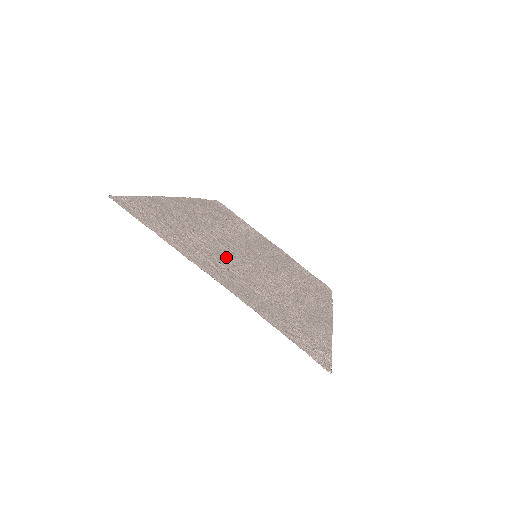
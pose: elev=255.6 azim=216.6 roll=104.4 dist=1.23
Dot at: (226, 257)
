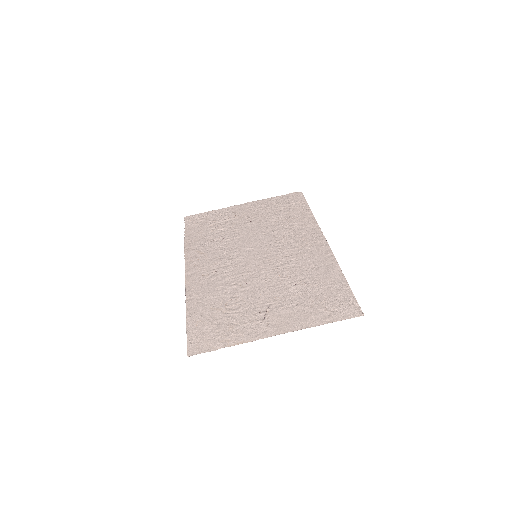
Dot at: (255, 299)
